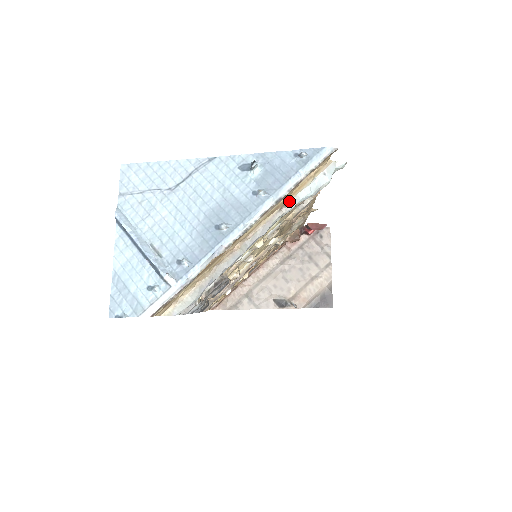
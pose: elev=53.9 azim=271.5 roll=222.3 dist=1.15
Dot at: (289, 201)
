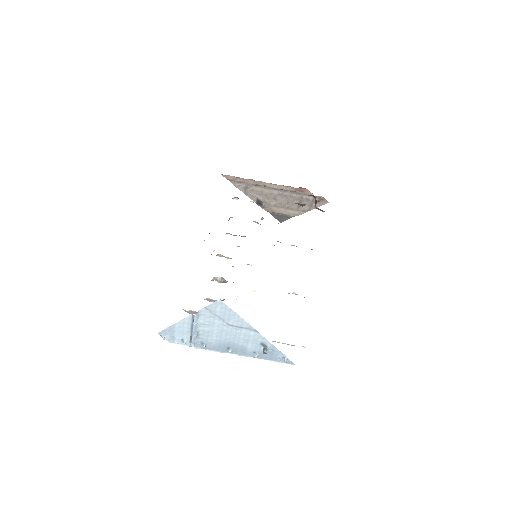
Dot at: occluded
